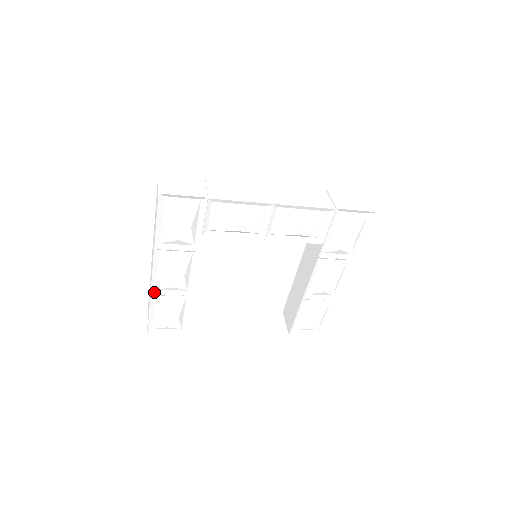
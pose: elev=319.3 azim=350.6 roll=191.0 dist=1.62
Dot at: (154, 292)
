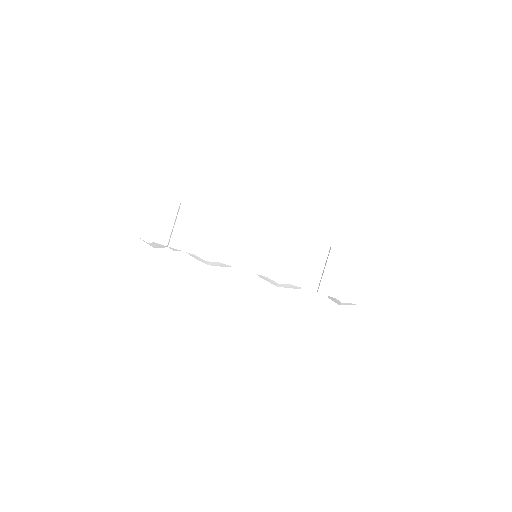
Dot at: occluded
